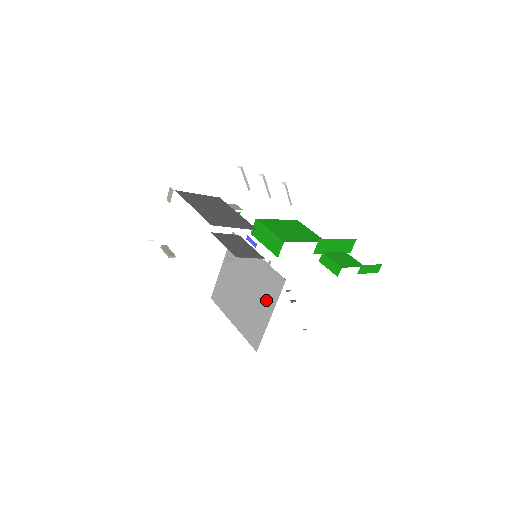
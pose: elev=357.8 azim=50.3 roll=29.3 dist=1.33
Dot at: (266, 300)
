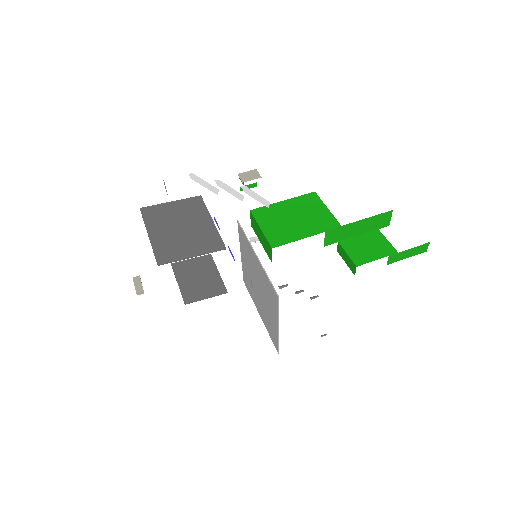
Dot at: (271, 308)
